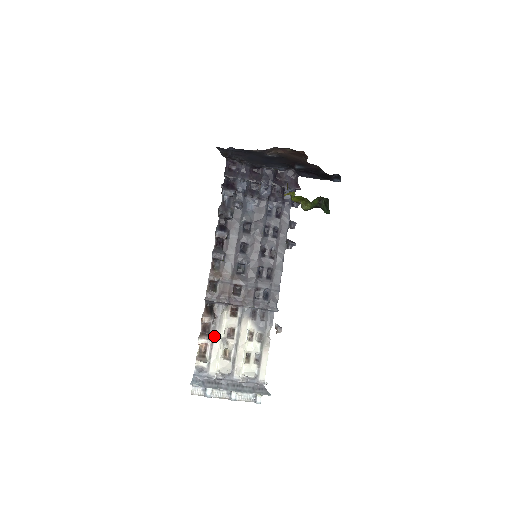
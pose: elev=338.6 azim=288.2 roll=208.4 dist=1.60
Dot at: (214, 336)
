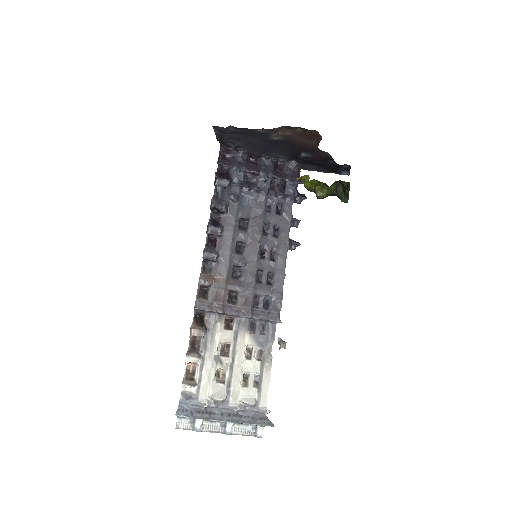
Dot at: (205, 353)
